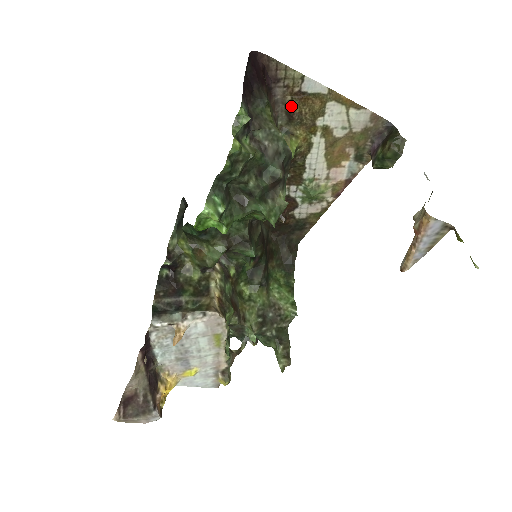
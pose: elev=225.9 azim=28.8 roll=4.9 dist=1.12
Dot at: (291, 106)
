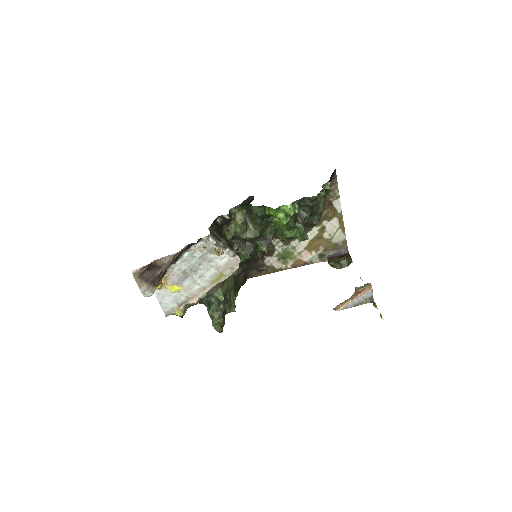
Dot at: occluded
